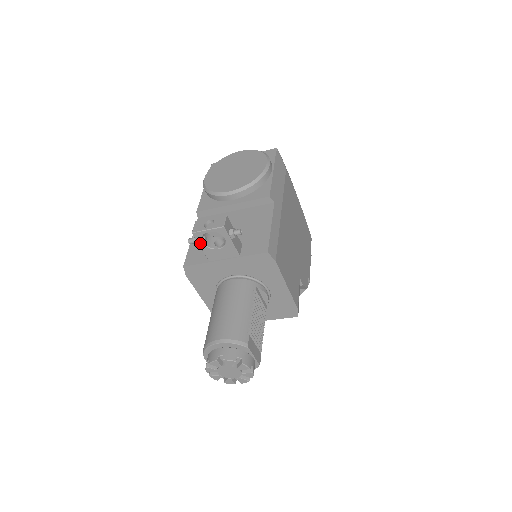
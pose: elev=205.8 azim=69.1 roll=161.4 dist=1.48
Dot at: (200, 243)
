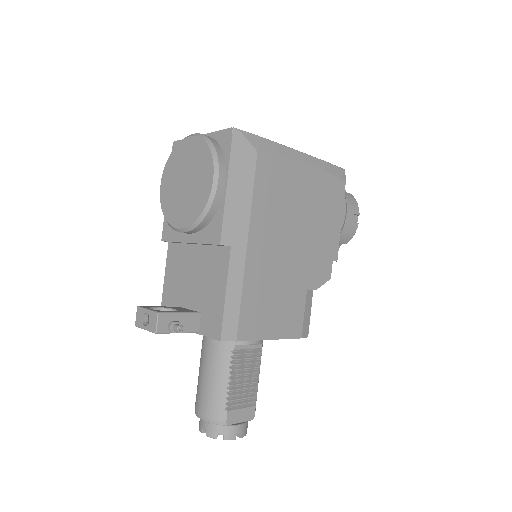
Dot at: occluded
